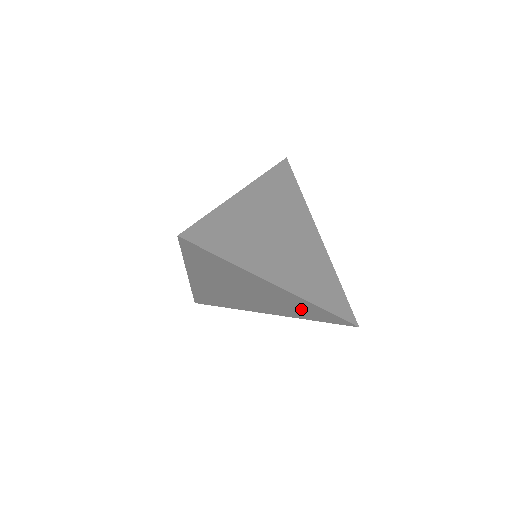
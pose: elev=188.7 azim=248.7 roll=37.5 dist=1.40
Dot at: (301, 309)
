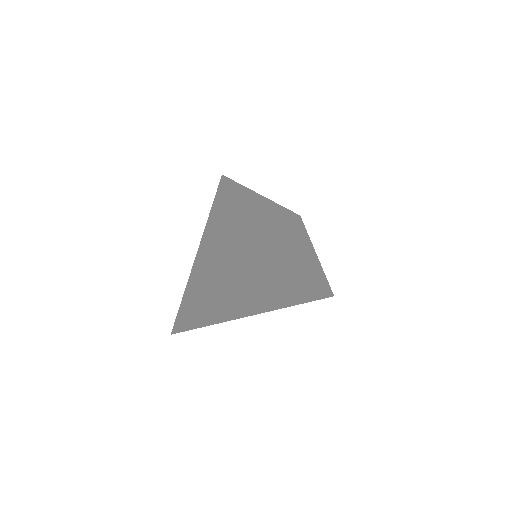
Dot at: (306, 291)
